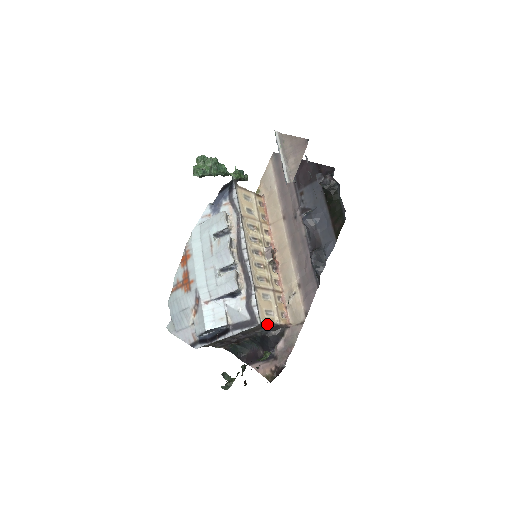
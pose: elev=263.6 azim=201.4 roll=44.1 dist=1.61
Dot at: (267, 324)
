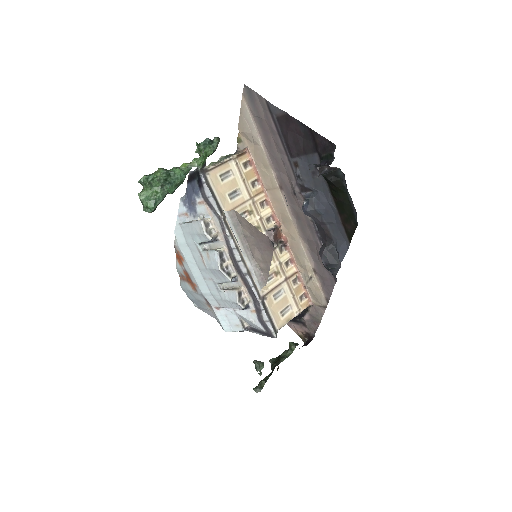
Dot at: (286, 322)
